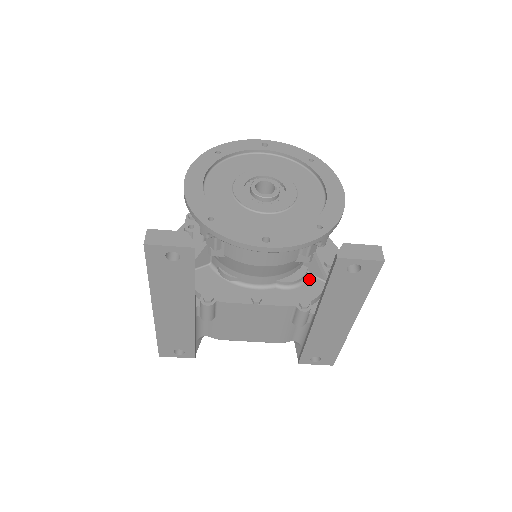
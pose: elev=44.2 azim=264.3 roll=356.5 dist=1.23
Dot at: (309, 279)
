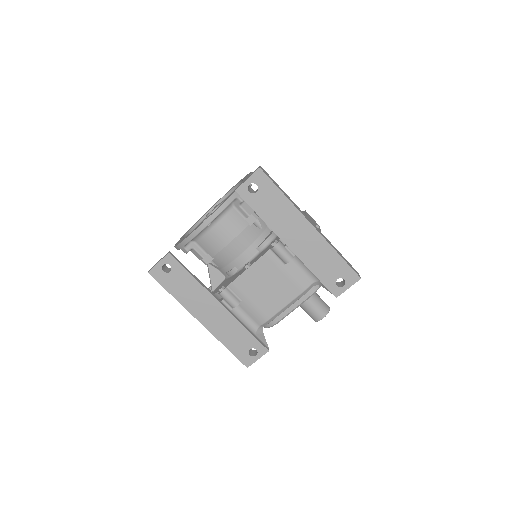
Dot at: occluded
